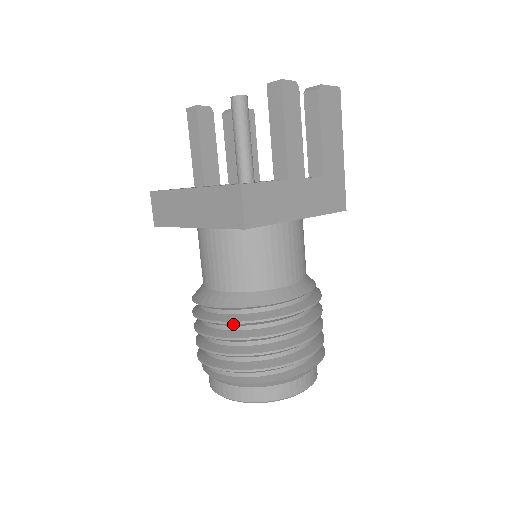
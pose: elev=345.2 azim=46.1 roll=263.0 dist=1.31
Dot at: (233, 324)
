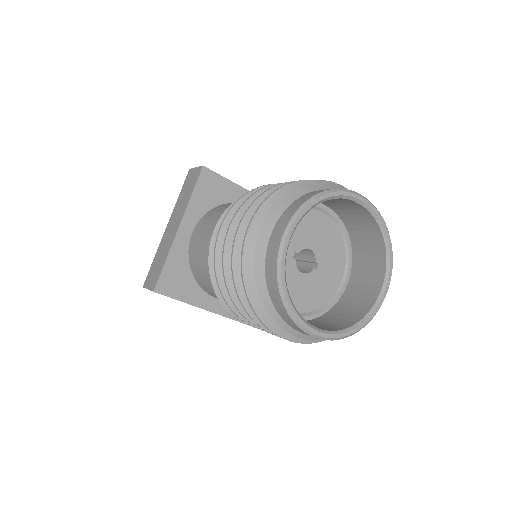
Dot at: (240, 202)
